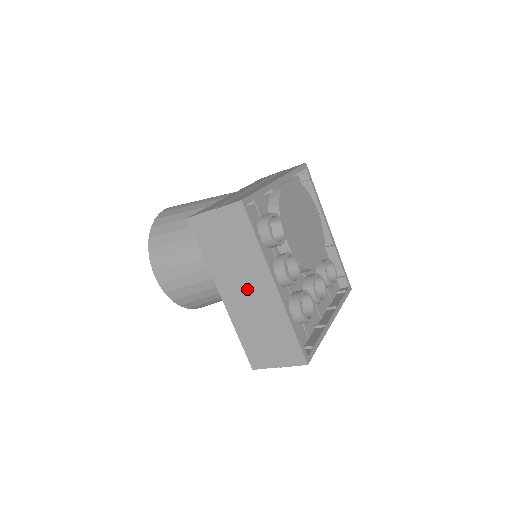
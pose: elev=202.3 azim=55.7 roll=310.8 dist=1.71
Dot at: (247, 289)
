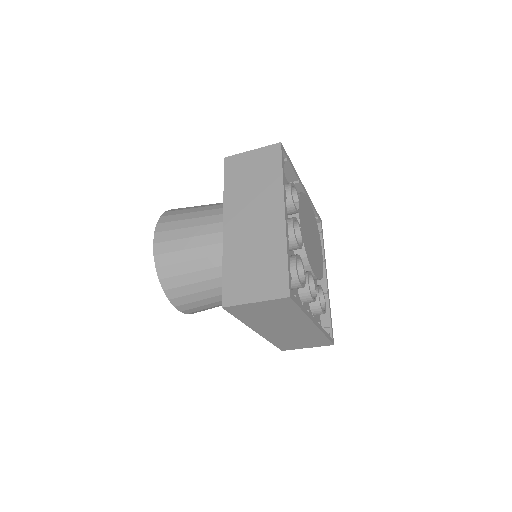
Dot at: (254, 217)
